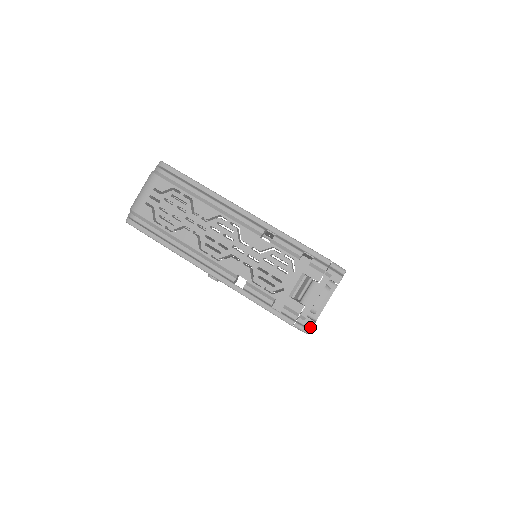
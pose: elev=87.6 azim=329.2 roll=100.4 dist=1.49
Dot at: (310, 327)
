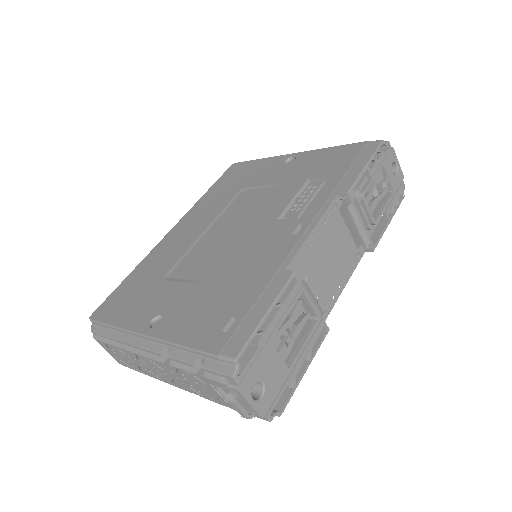
Dot at: occluded
